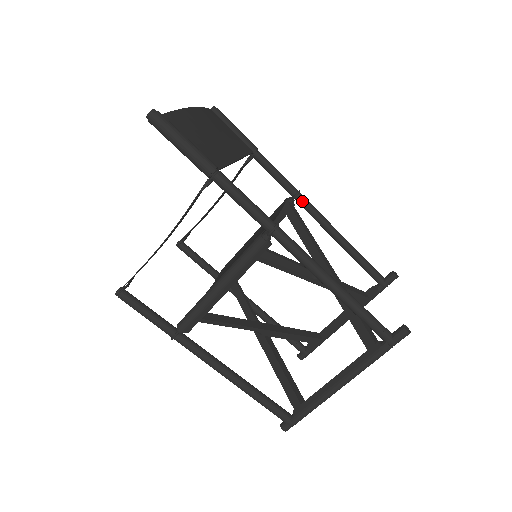
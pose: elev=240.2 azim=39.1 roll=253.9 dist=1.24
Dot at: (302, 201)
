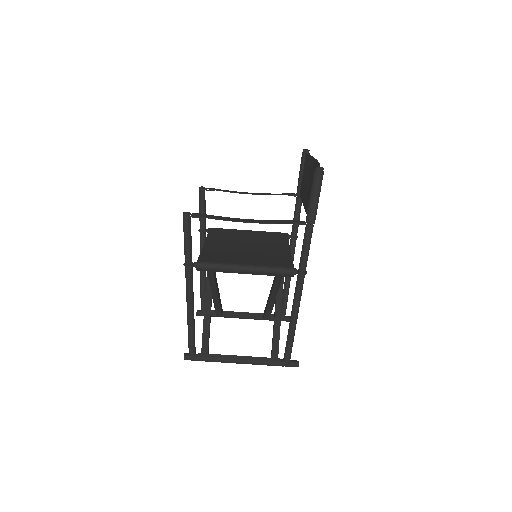
Dot at: (294, 244)
